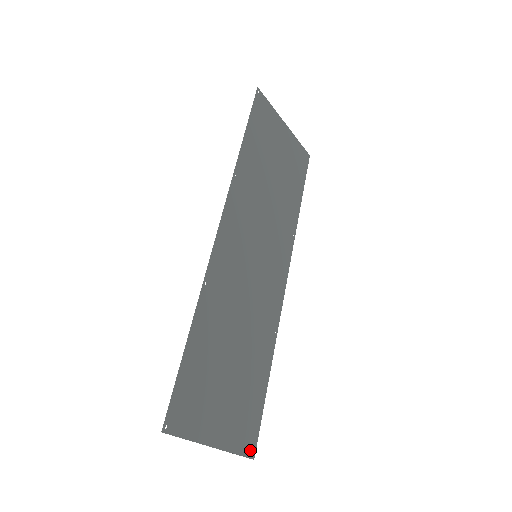
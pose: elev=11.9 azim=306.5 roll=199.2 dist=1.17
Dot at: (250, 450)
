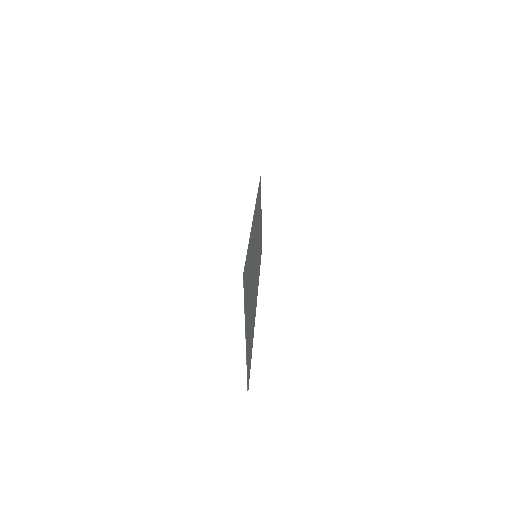
Dot at: (248, 383)
